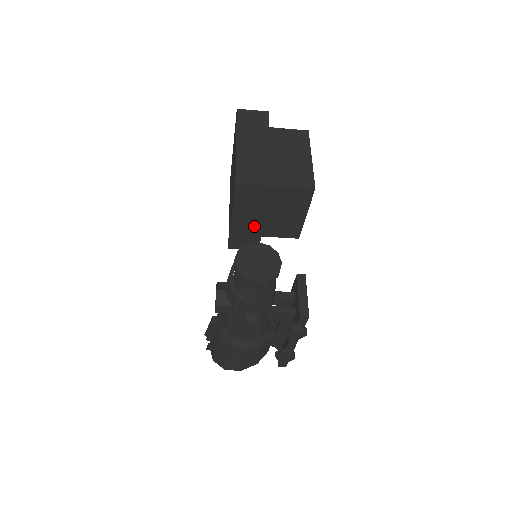
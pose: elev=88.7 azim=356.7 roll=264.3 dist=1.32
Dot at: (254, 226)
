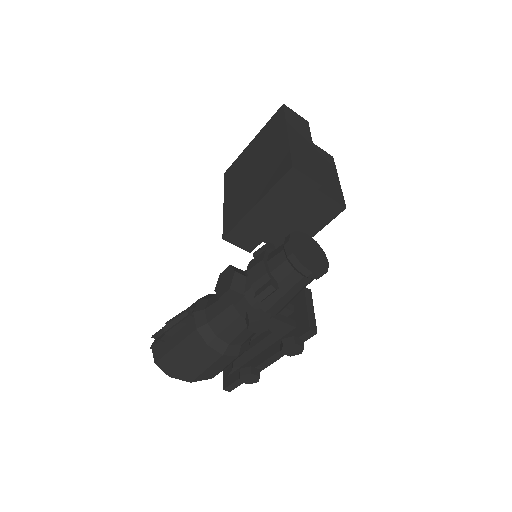
Dot at: (269, 223)
